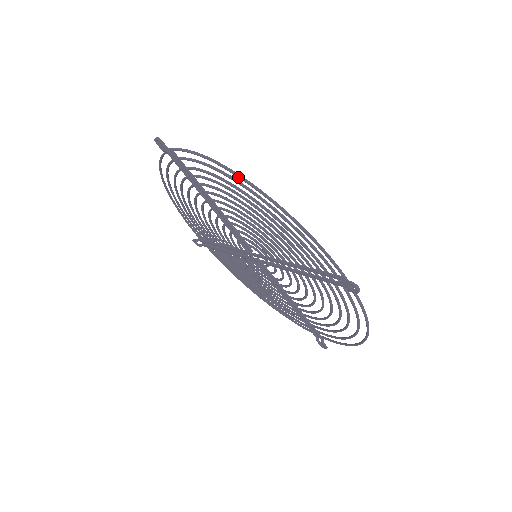
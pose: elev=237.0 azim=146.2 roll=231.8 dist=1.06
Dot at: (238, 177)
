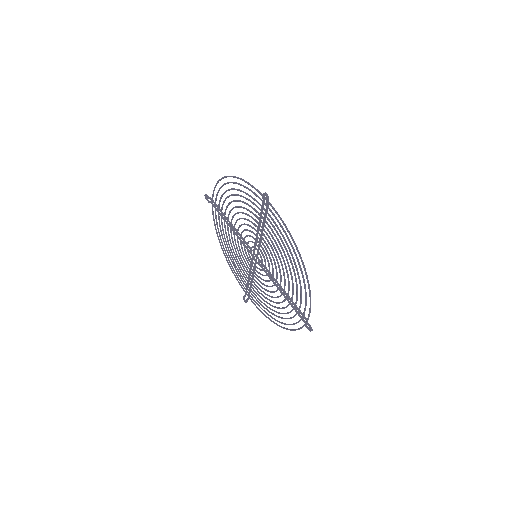
Dot at: (301, 259)
